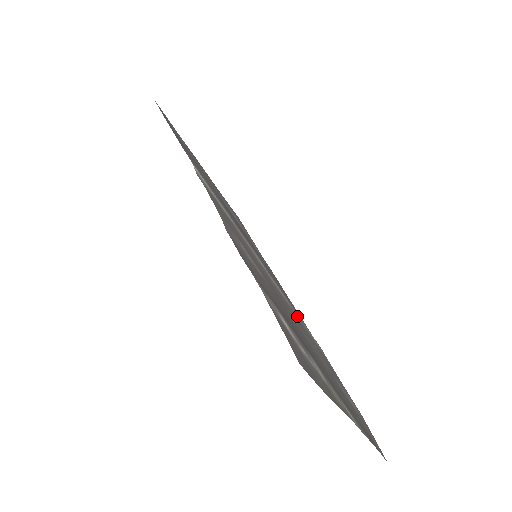
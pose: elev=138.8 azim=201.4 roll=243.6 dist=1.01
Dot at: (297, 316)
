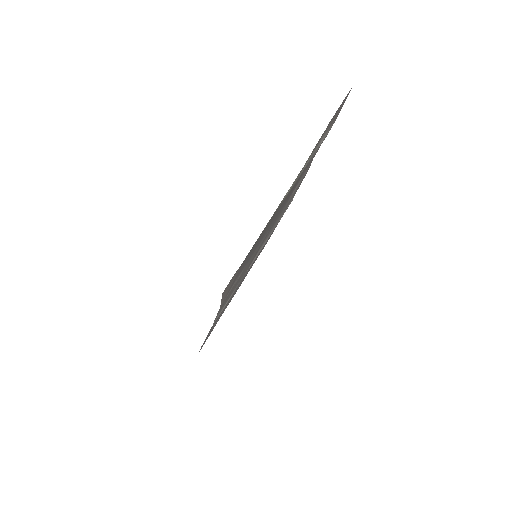
Dot at: occluded
